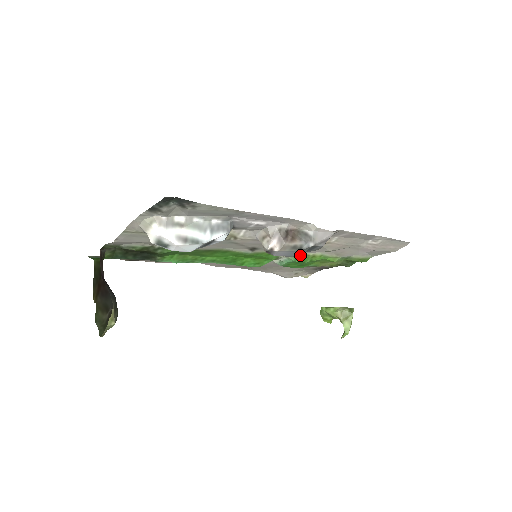
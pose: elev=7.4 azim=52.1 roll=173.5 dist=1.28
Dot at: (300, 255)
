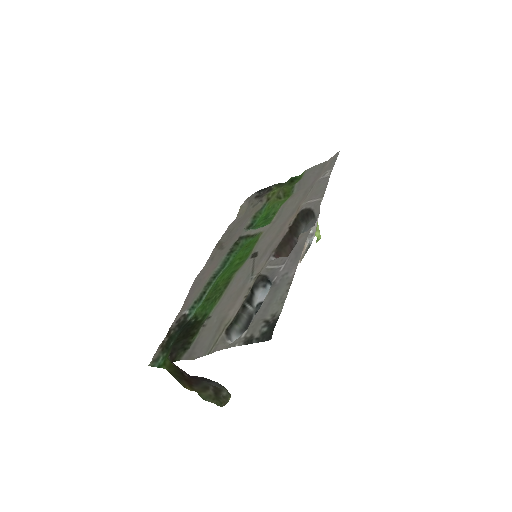
Dot at: (272, 220)
